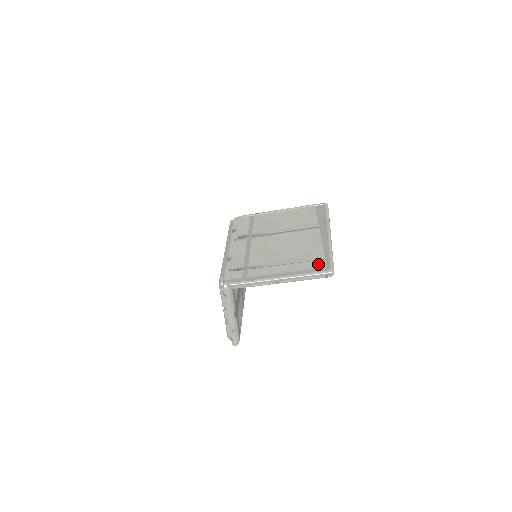
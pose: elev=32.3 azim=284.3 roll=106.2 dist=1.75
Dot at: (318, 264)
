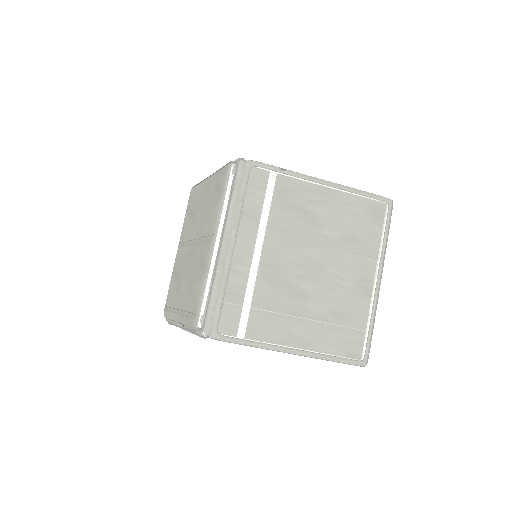
Dot at: (351, 343)
